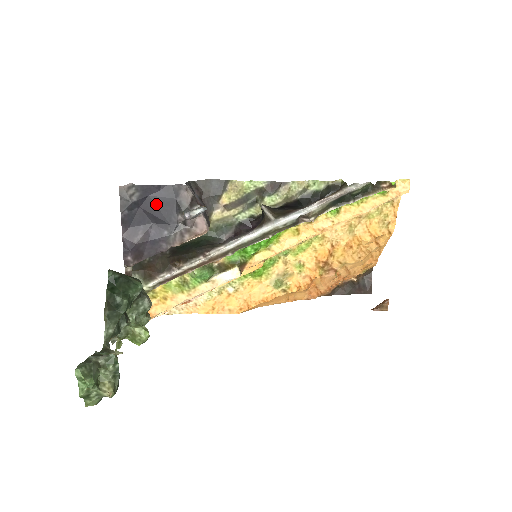
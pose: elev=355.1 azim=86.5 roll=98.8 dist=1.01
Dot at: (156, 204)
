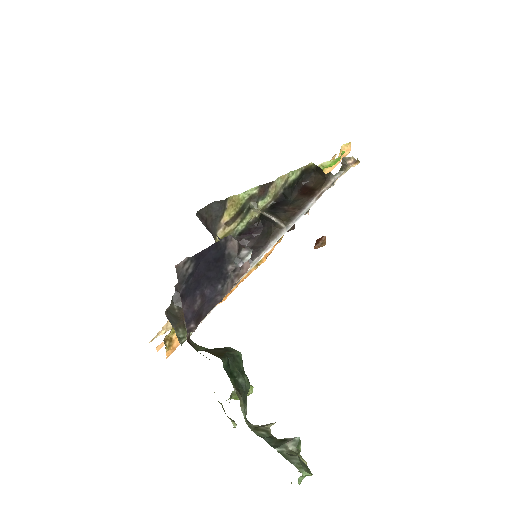
Dot at: (208, 265)
